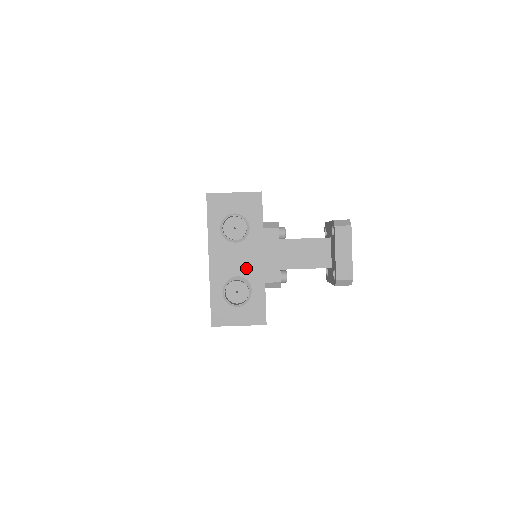
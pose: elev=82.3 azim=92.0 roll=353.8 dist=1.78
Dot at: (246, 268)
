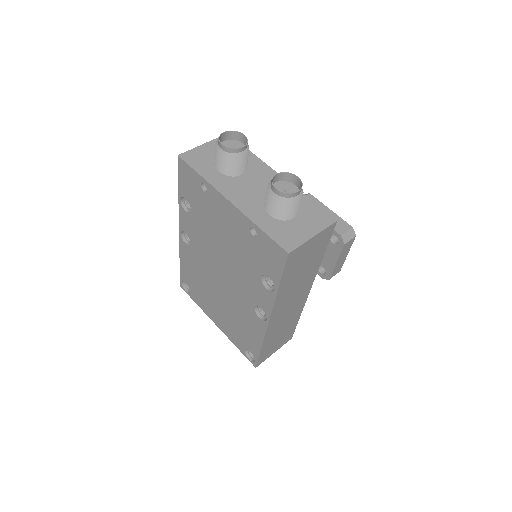
Dot at: occluded
